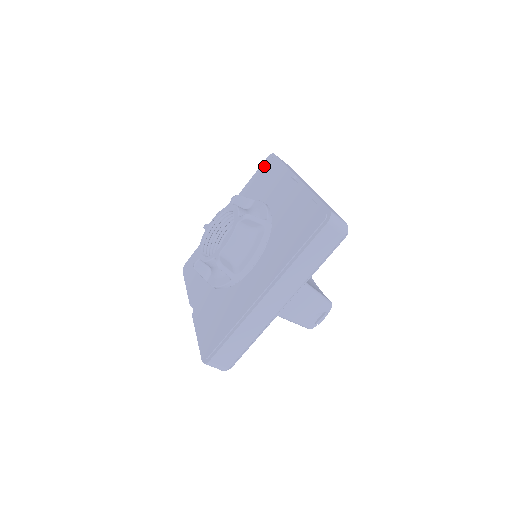
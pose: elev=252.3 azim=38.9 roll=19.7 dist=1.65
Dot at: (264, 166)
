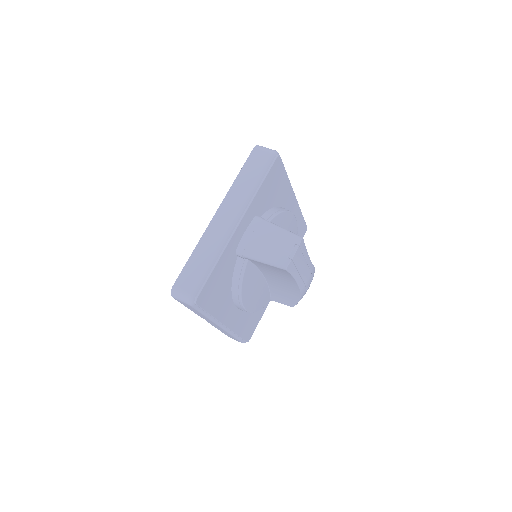
Dot at: occluded
